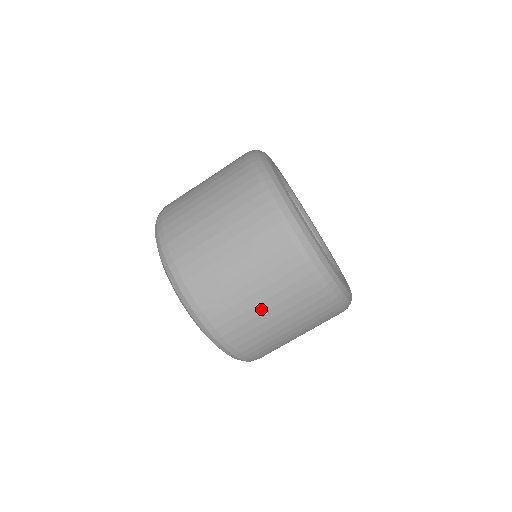
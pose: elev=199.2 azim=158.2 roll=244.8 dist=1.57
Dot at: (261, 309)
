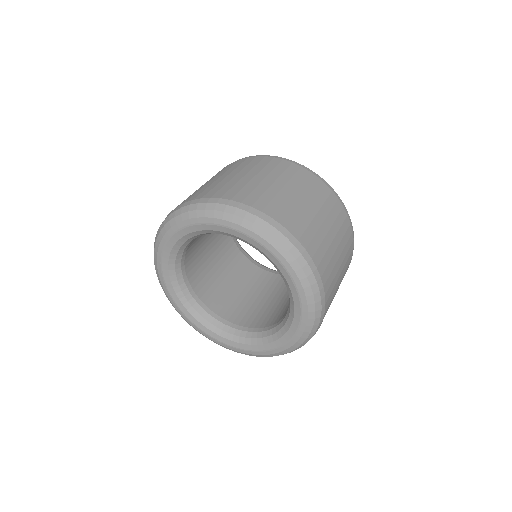
Dot at: (339, 274)
